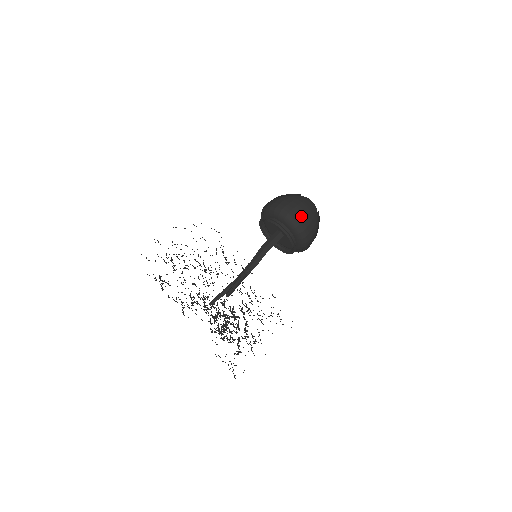
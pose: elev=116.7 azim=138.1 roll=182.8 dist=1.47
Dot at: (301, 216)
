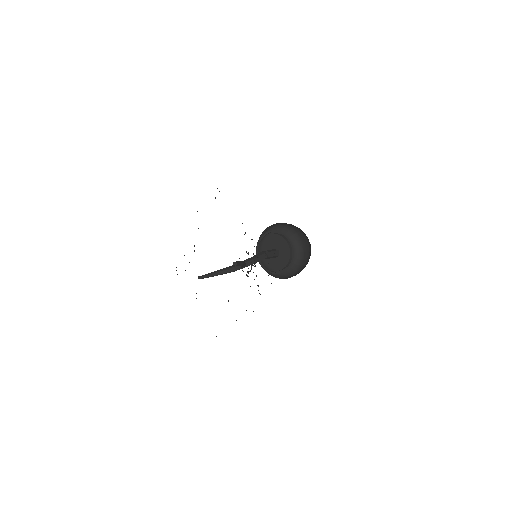
Dot at: (305, 240)
